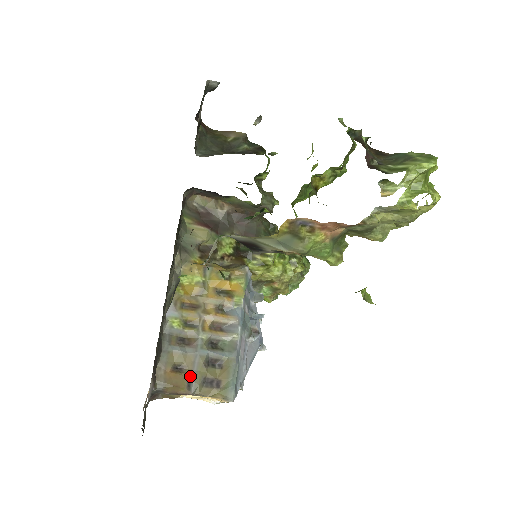
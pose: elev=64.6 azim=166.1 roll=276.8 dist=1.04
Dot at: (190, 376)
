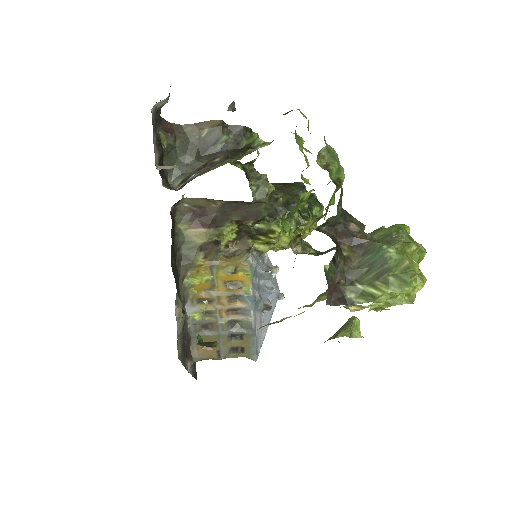
Dot at: (218, 349)
